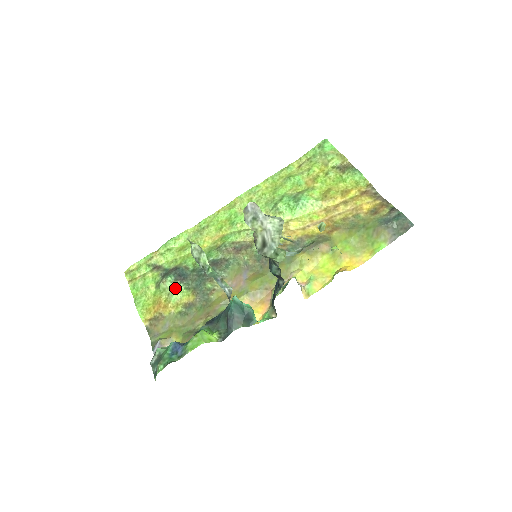
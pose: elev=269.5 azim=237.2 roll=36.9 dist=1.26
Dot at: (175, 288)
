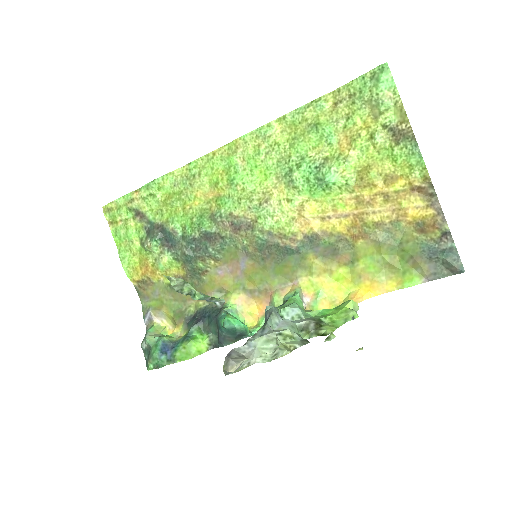
Dot at: (162, 256)
